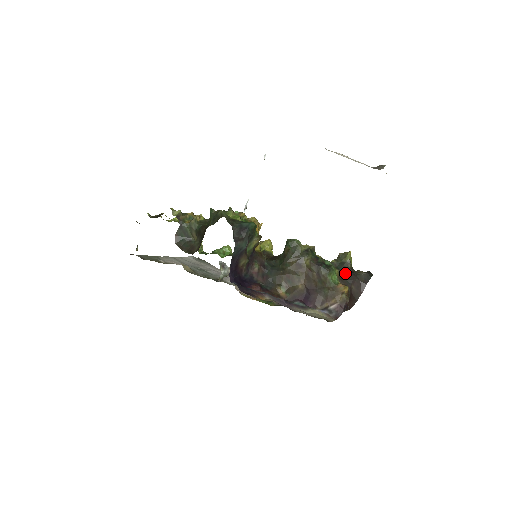
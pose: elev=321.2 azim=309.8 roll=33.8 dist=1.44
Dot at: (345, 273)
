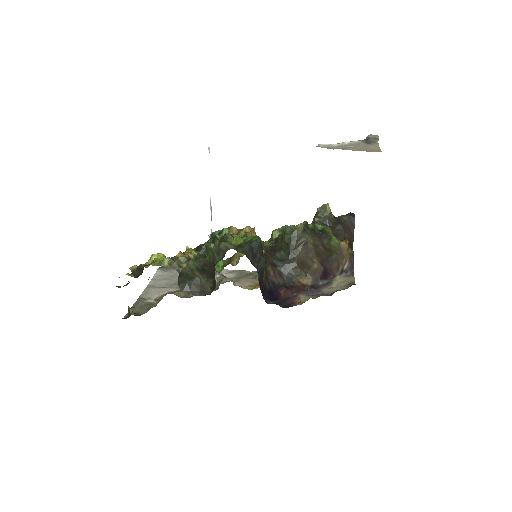
Dot at: (333, 226)
